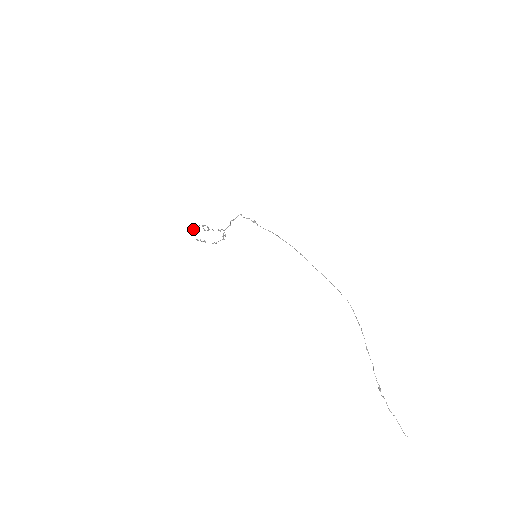
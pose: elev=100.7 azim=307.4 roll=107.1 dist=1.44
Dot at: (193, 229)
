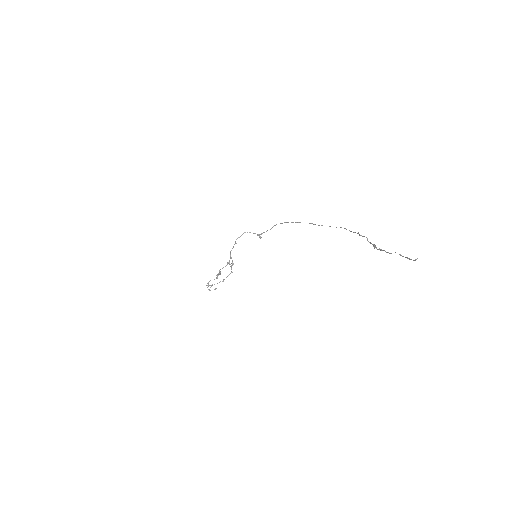
Dot at: (208, 285)
